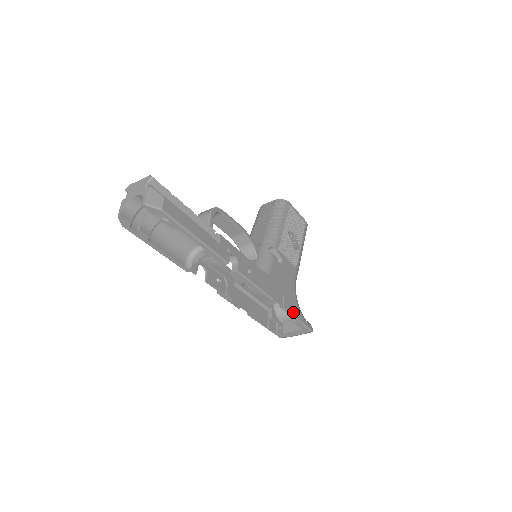
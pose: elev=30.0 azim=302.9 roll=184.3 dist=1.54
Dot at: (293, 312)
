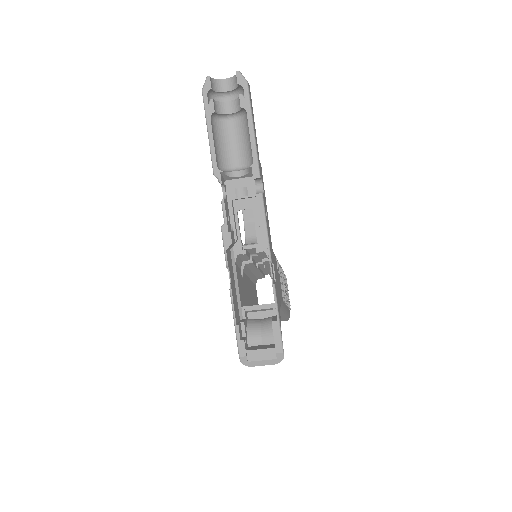
Dot at: (278, 305)
